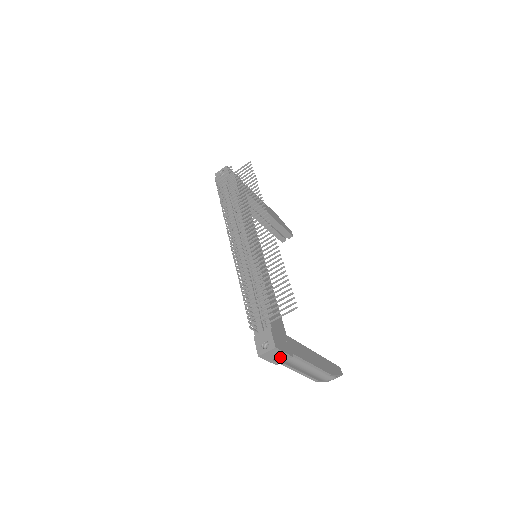
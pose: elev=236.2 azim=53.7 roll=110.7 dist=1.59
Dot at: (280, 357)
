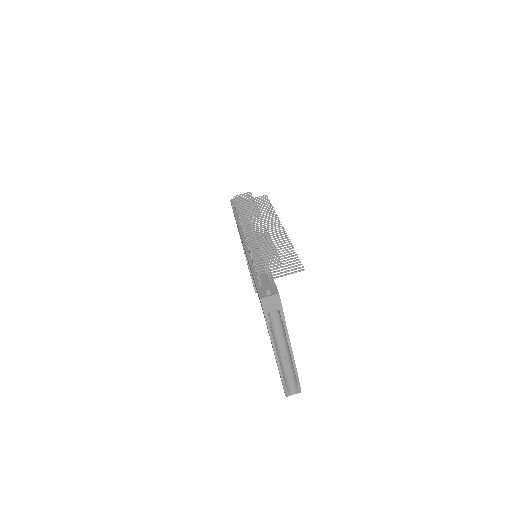
Dot at: occluded
